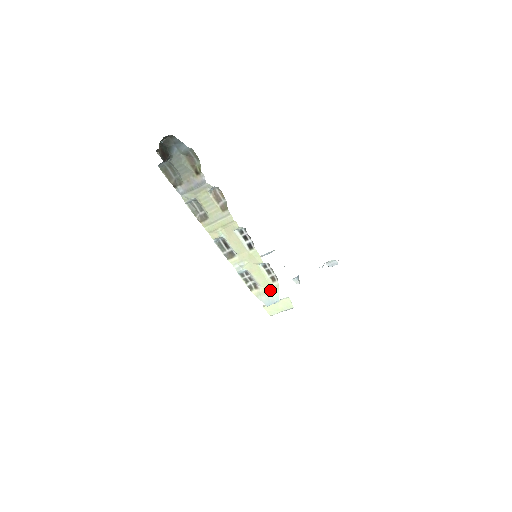
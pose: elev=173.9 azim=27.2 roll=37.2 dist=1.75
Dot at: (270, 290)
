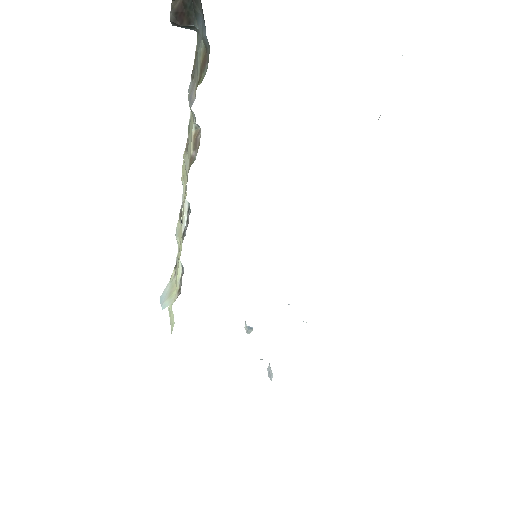
Dot at: (172, 292)
